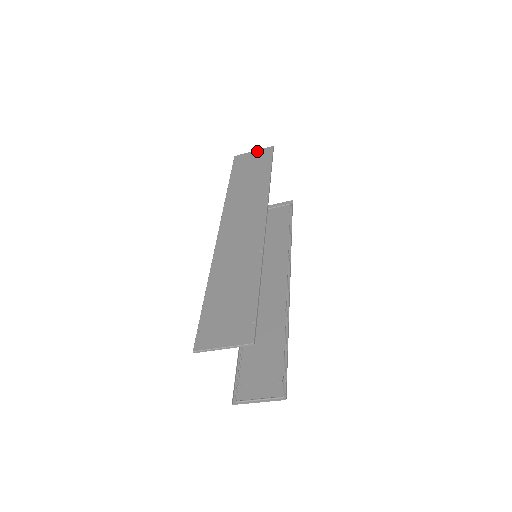
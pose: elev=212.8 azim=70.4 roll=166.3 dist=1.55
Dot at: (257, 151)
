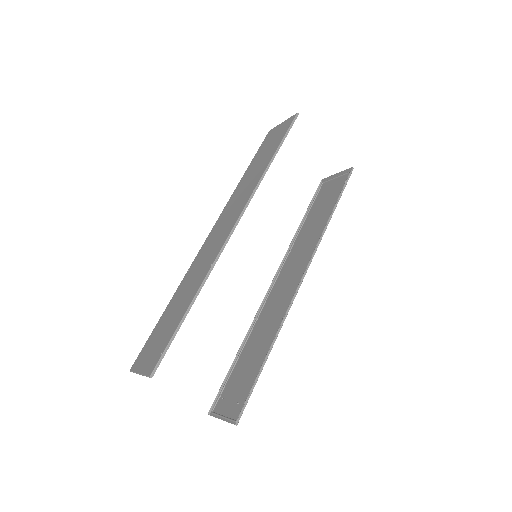
Dot at: (284, 122)
